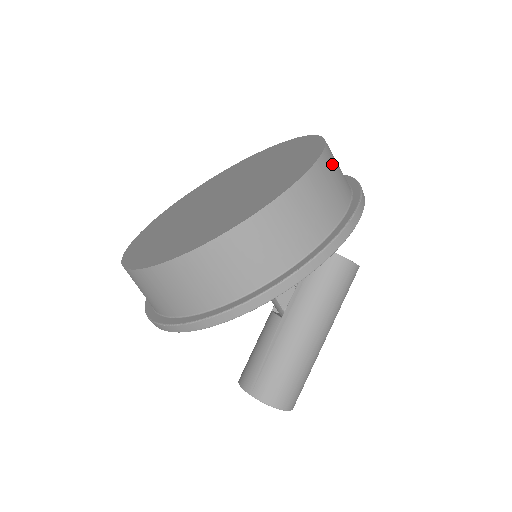
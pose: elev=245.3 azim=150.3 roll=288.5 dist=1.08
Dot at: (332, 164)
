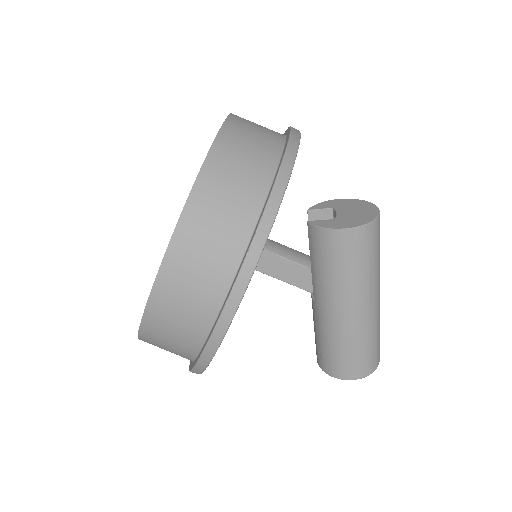
Dot at: (214, 190)
